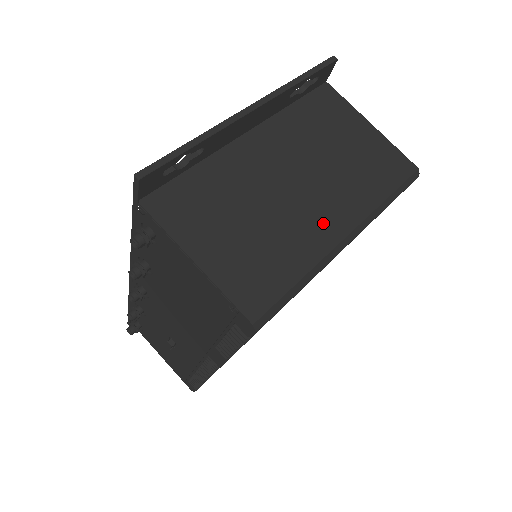
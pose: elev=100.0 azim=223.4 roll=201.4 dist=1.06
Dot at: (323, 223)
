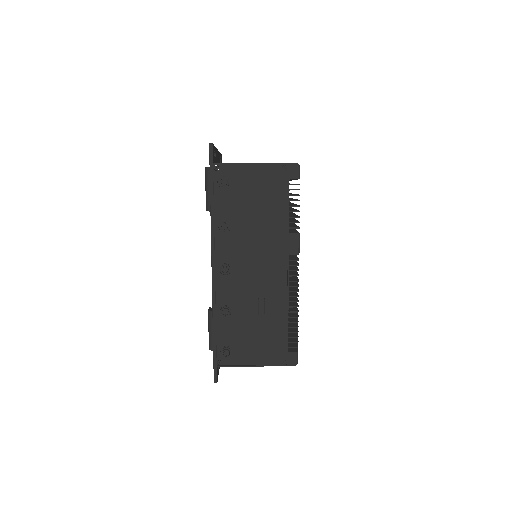
Dot at: occluded
